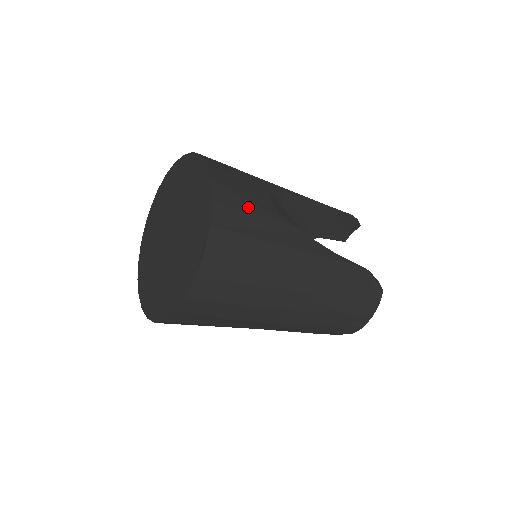
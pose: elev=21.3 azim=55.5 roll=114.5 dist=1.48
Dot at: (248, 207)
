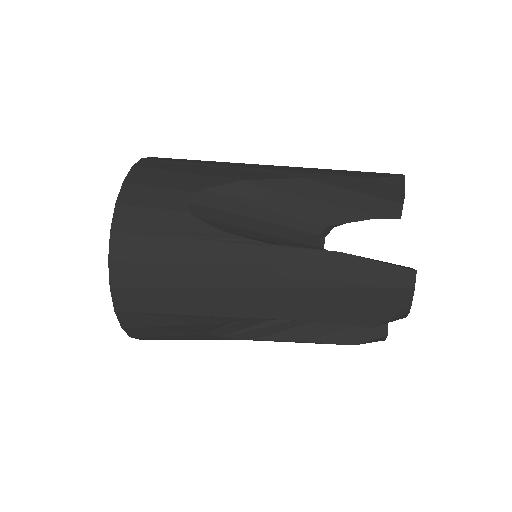
Dot at: (177, 339)
